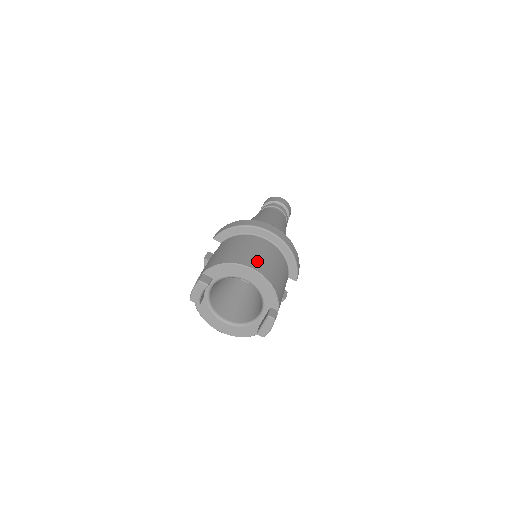
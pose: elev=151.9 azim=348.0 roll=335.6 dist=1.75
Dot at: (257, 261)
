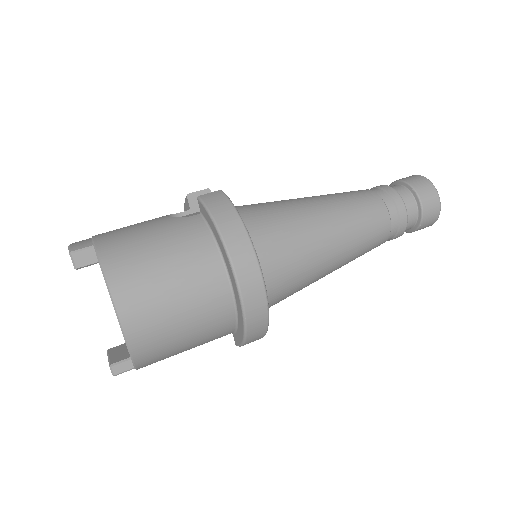
Dot at: (150, 316)
